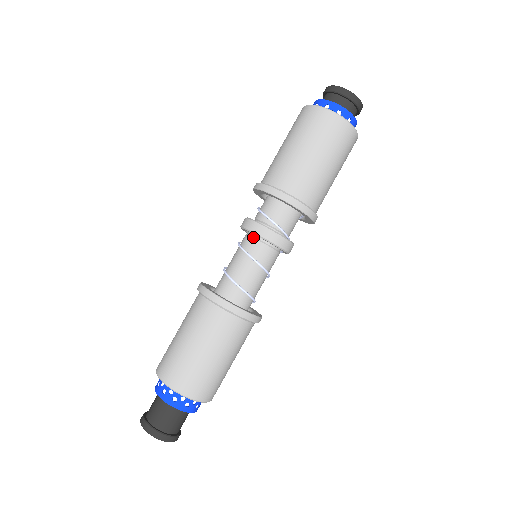
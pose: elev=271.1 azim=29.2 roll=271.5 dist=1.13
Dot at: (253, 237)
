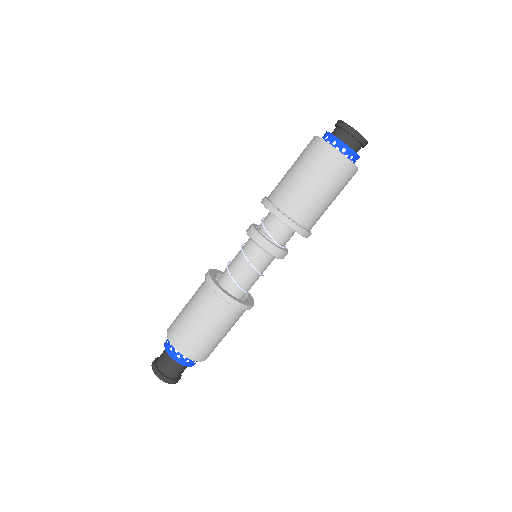
Dot at: occluded
